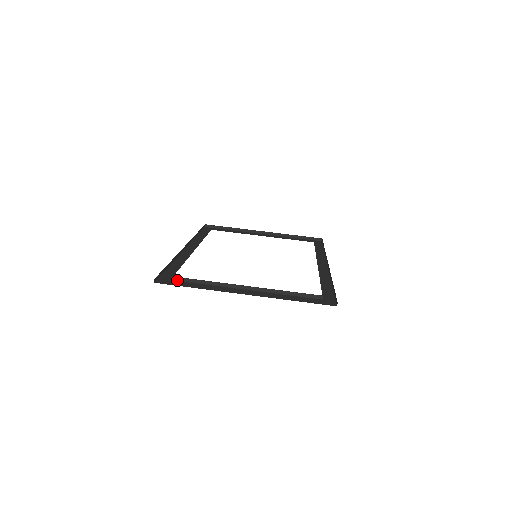
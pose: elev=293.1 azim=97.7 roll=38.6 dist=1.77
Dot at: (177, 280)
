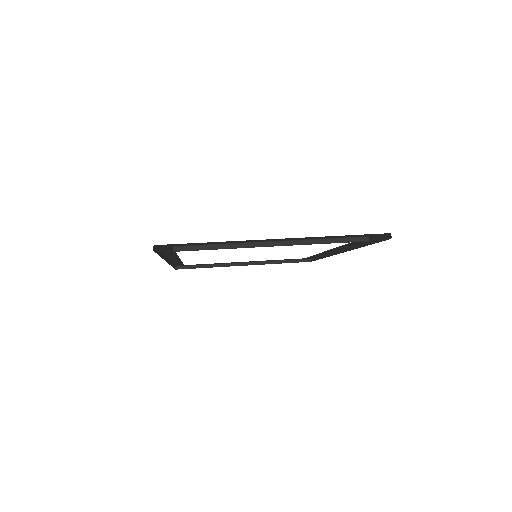
Dot at: (181, 250)
